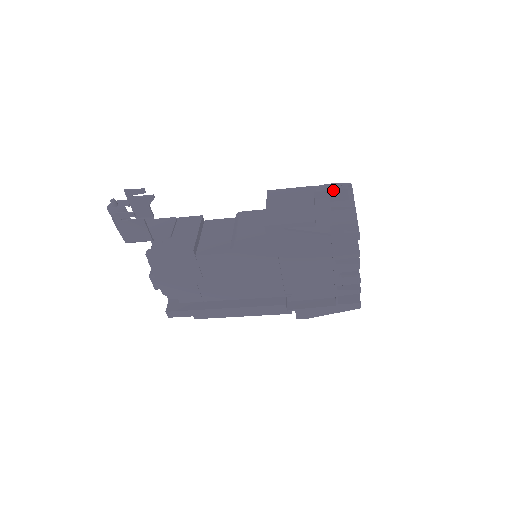
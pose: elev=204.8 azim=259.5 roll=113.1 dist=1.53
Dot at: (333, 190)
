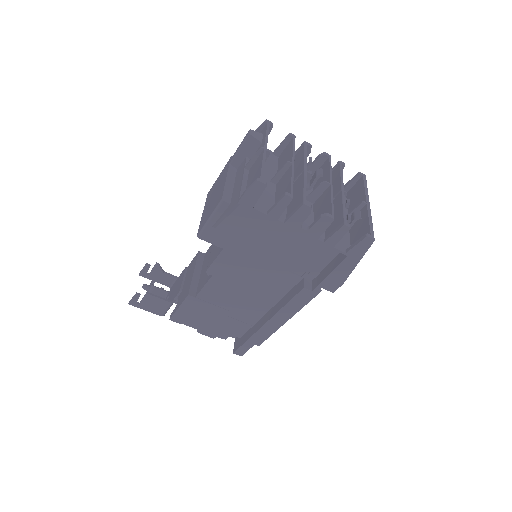
Dot at: (241, 147)
